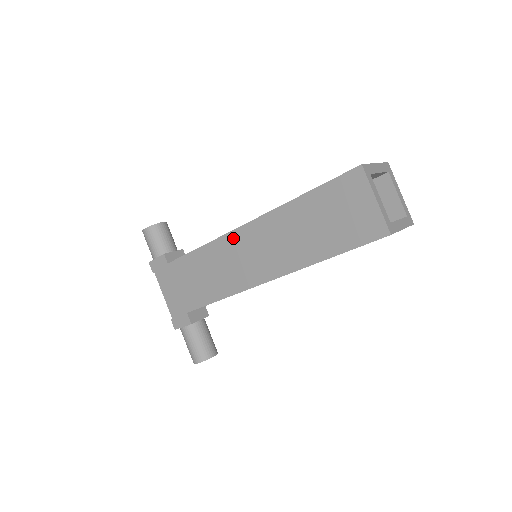
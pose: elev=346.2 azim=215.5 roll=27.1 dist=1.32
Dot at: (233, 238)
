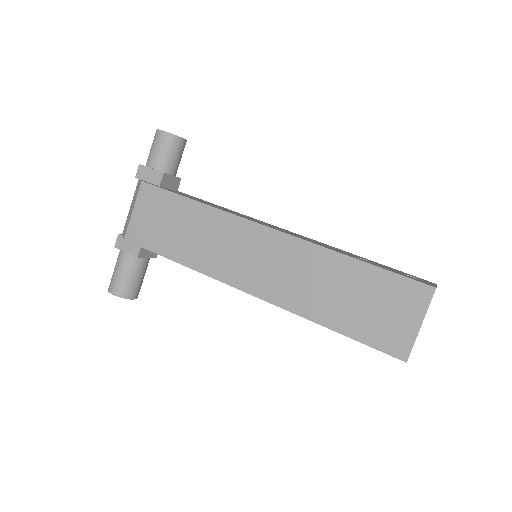
Dot at: (256, 231)
